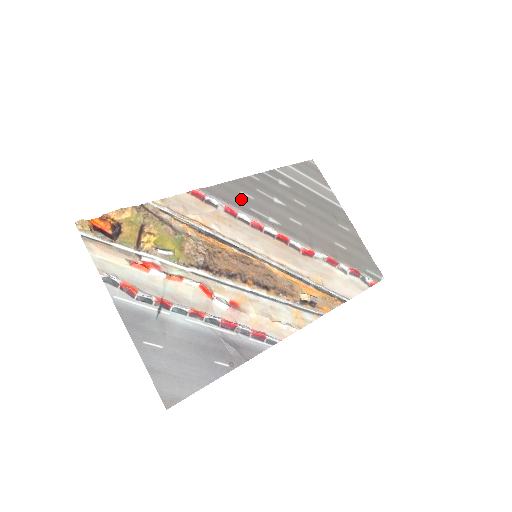
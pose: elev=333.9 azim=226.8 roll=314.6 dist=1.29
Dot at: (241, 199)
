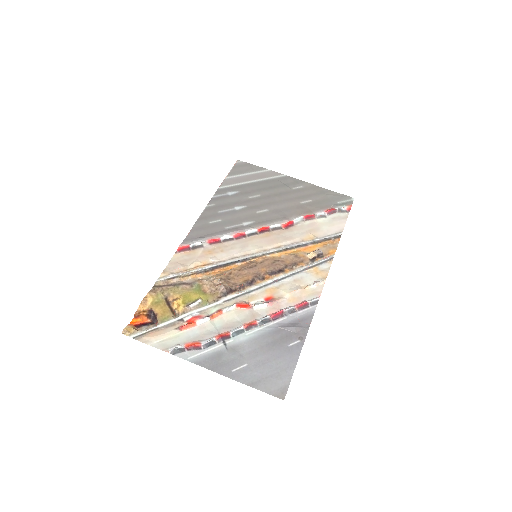
Dot at: (214, 227)
